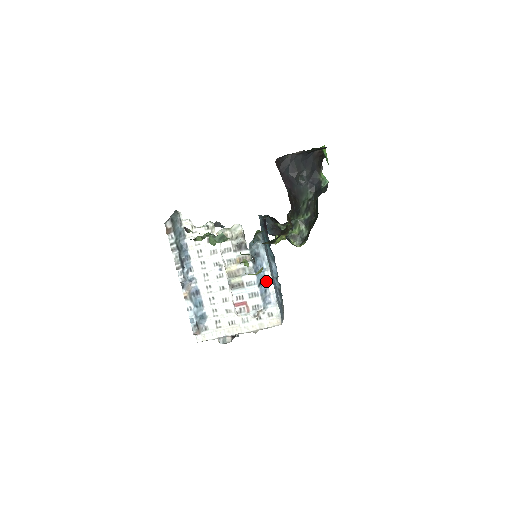
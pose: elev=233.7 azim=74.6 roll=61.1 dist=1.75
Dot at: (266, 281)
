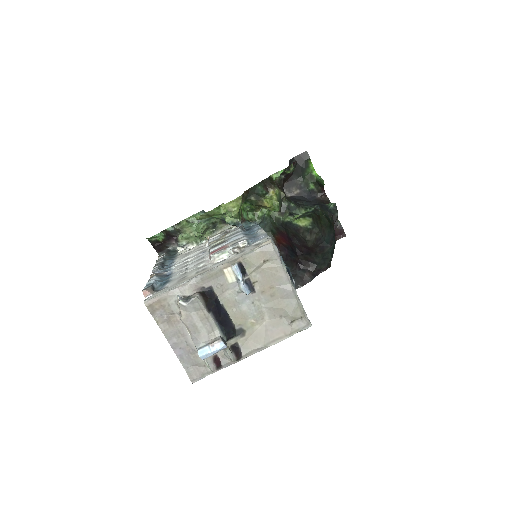
Dot at: (256, 233)
